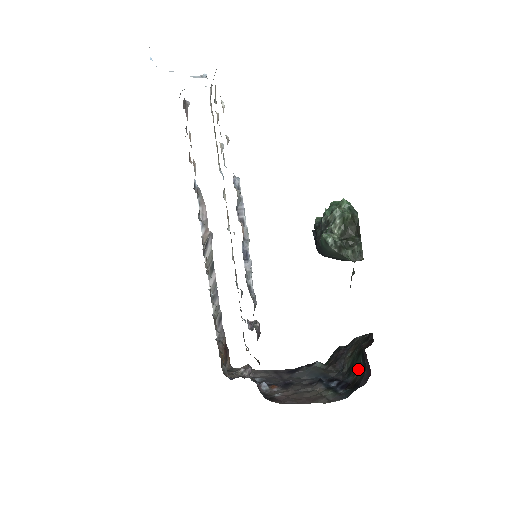
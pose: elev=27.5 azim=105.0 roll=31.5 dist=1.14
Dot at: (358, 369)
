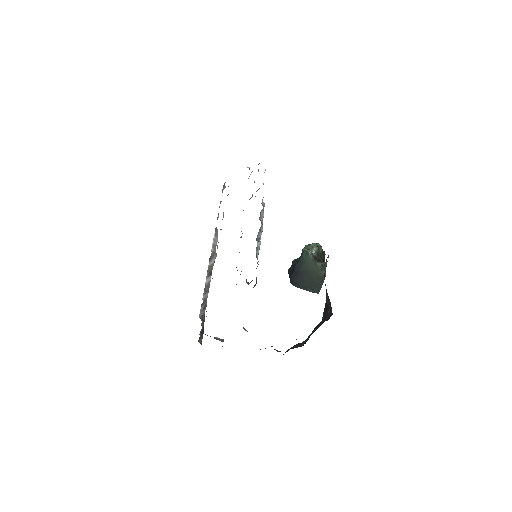
Dot at: (319, 325)
